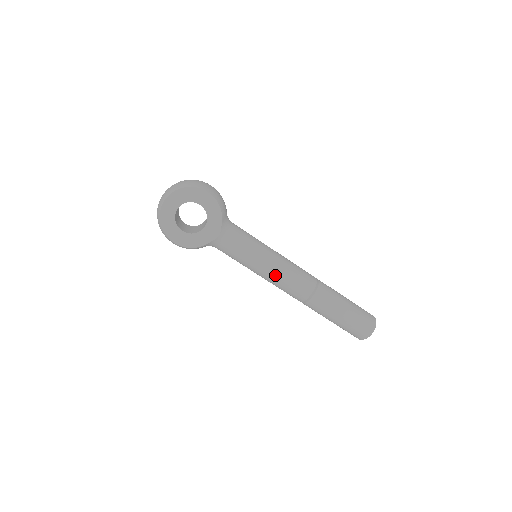
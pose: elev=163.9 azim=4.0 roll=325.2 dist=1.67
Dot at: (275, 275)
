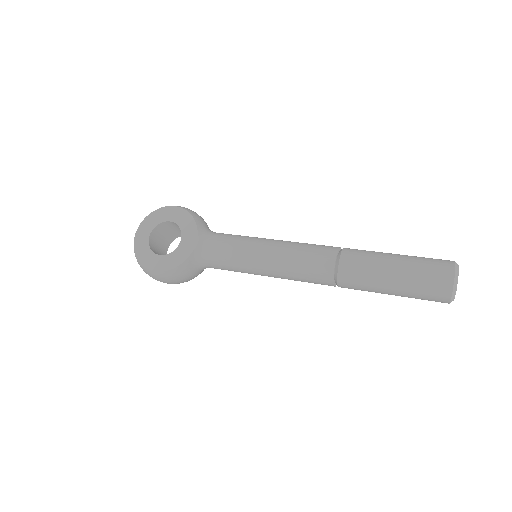
Dot at: (279, 257)
